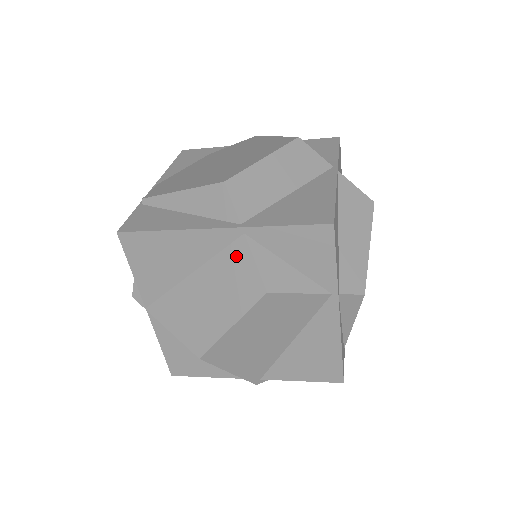
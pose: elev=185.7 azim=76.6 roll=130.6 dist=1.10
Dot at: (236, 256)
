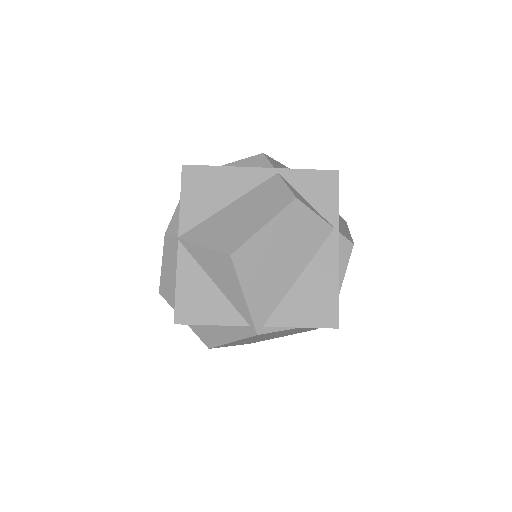
Dot at: (271, 185)
